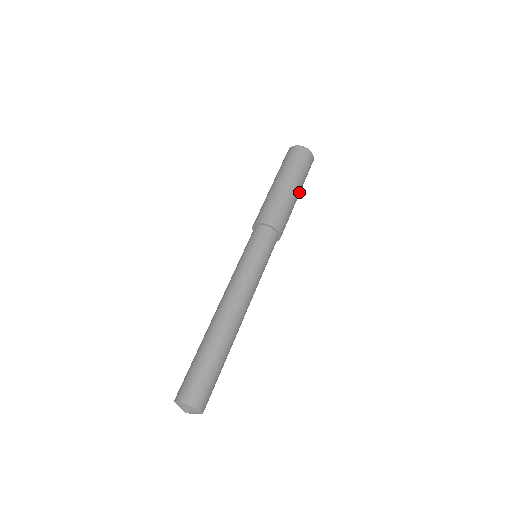
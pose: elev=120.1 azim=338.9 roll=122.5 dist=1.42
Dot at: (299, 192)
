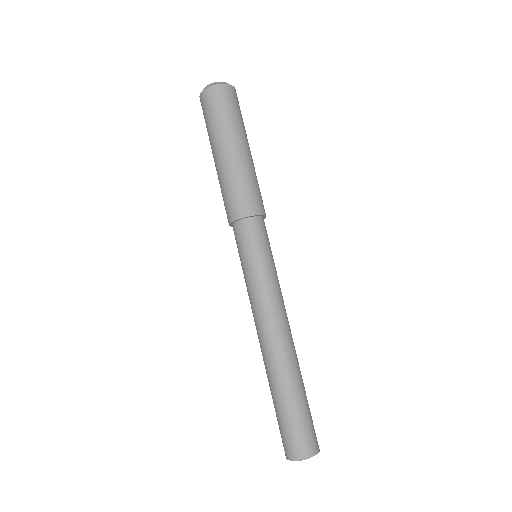
Dot at: (245, 144)
